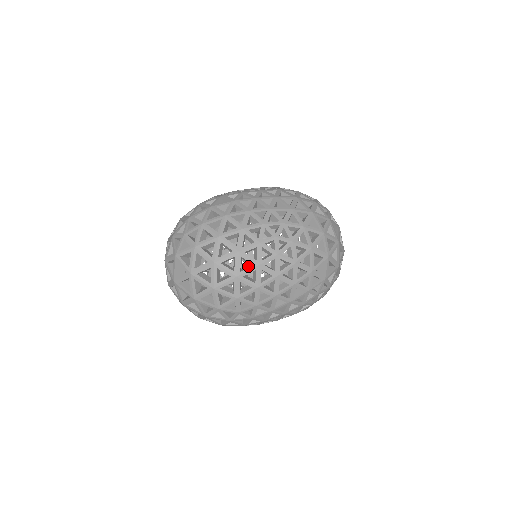
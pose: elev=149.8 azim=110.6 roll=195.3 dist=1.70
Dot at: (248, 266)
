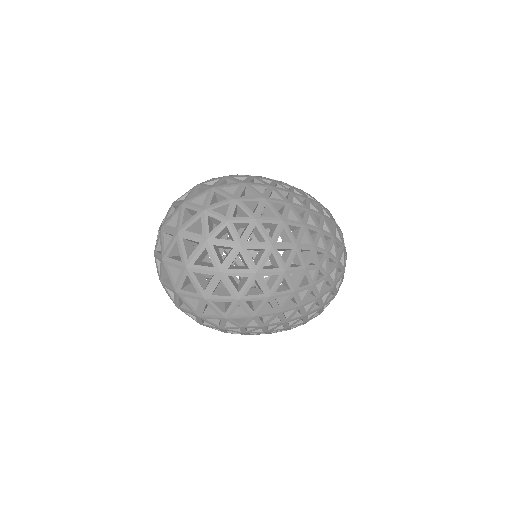
Dot at: (283, 288)
